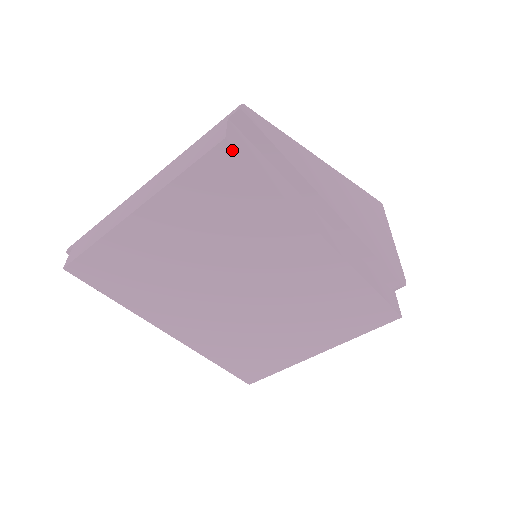
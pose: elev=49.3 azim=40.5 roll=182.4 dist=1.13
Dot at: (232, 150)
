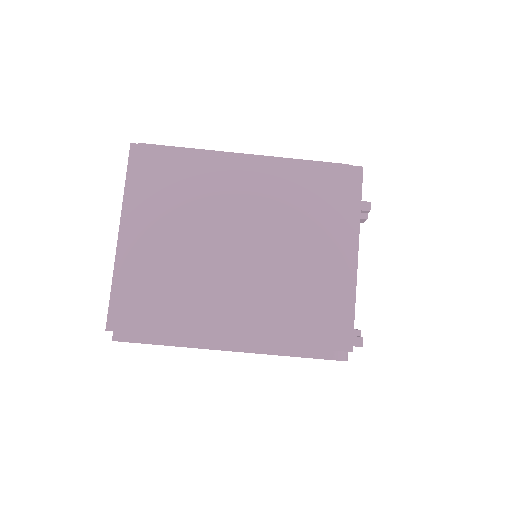
Dot at: (139, 147)
